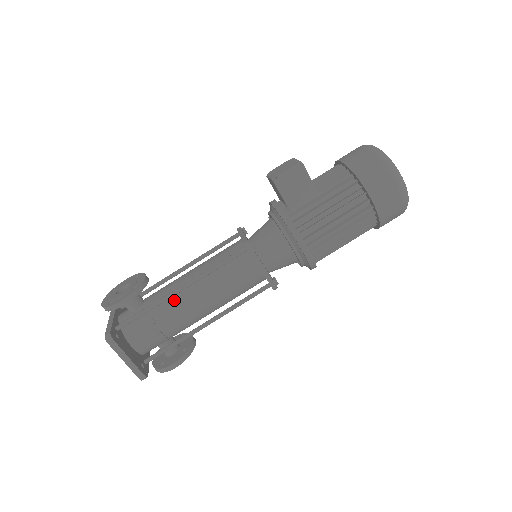
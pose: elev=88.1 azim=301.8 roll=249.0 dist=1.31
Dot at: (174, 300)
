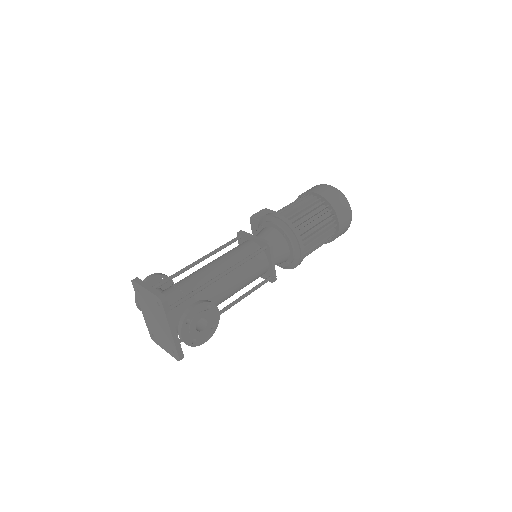
Dot at: occluded
